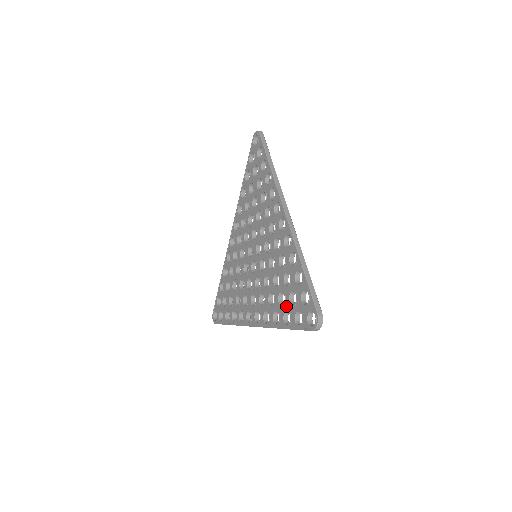
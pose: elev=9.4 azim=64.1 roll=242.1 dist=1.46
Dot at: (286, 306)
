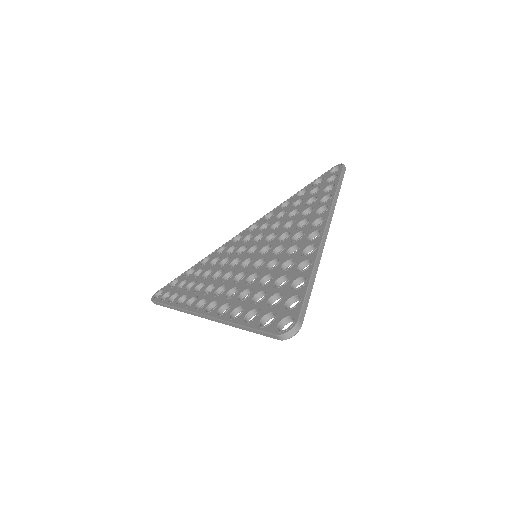
Dot at: (259, 304)
